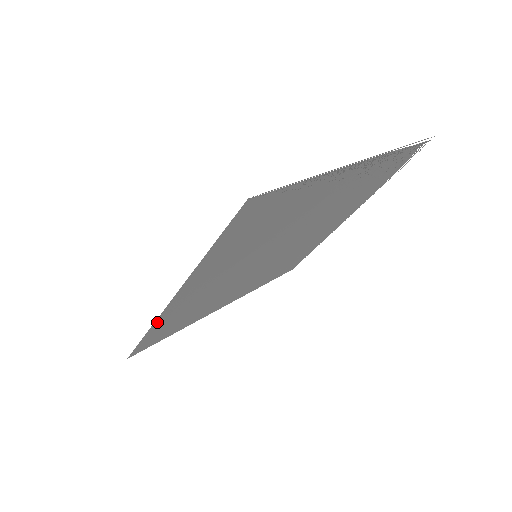
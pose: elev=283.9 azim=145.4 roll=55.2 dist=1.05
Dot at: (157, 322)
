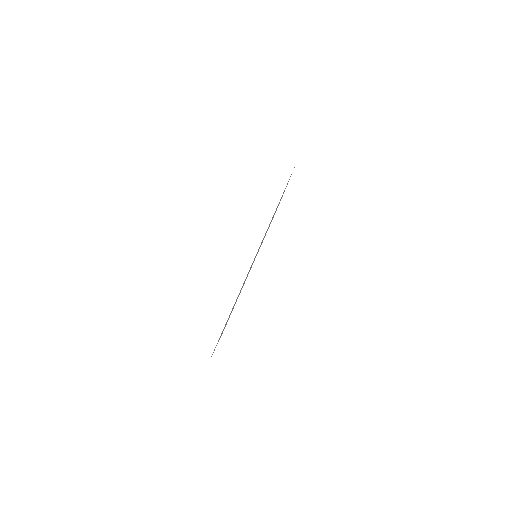
Dot at: occluded
